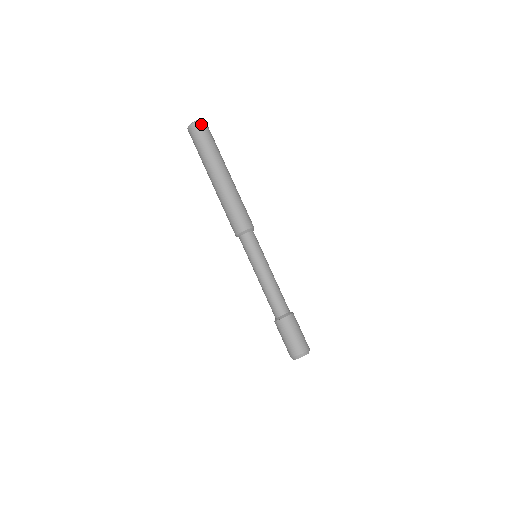
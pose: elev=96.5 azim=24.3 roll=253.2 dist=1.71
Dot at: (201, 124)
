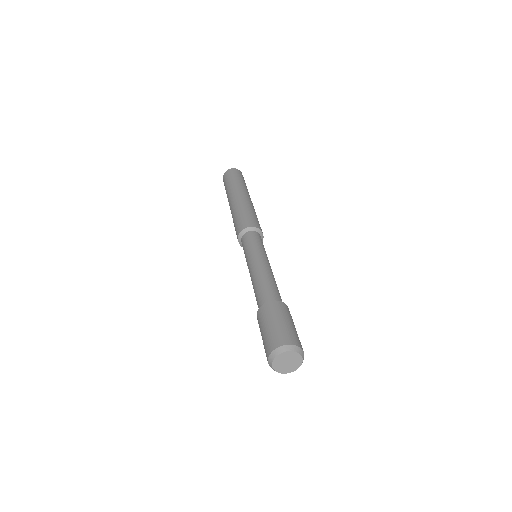
Dot at: (240, 172)
